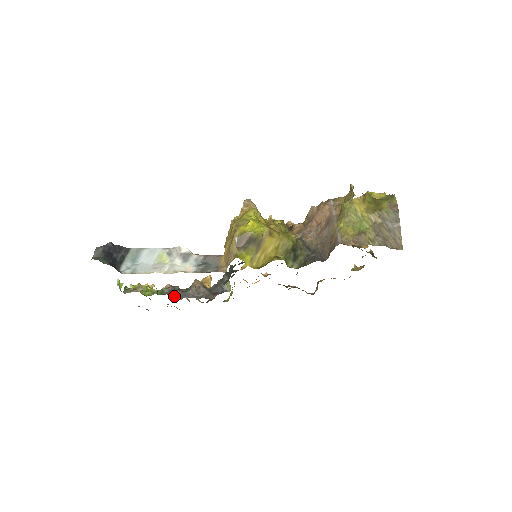
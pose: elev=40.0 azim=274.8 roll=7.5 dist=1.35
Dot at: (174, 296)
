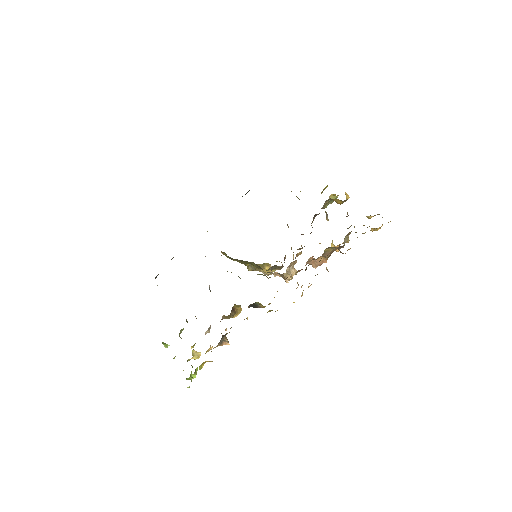
Dot at: occluded
